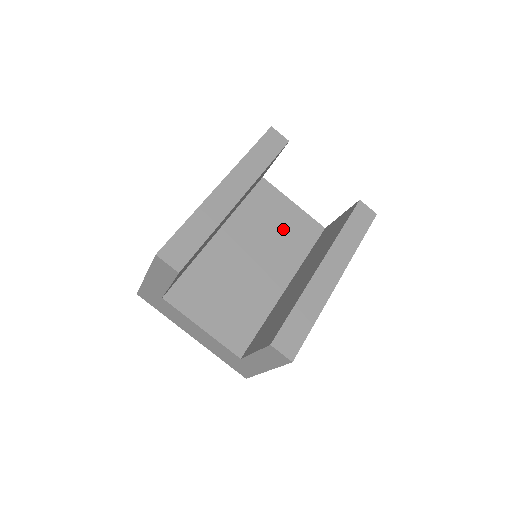
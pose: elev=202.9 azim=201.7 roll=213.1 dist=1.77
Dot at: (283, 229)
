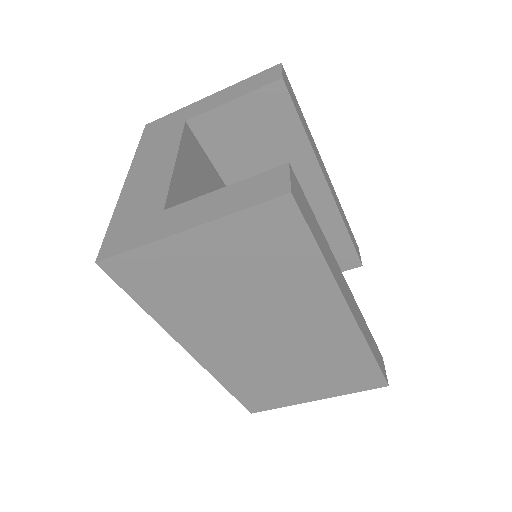
Dot at: occluded
